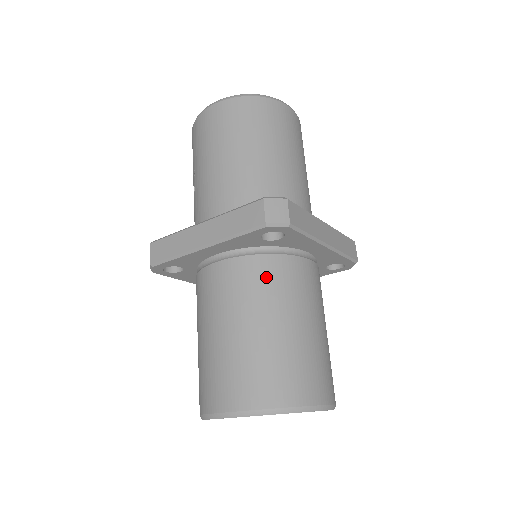
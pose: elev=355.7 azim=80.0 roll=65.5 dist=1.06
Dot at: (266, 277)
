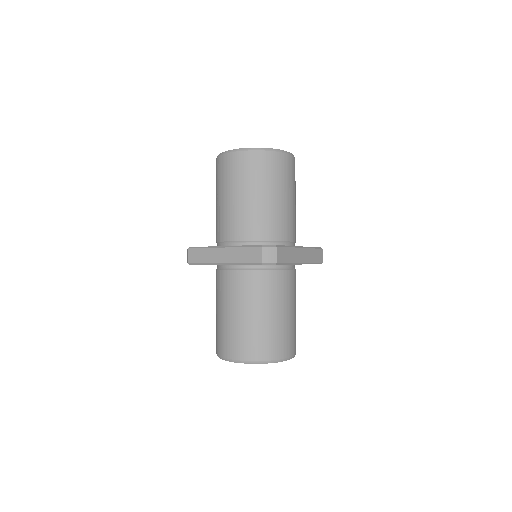
Dot at: (260, 285)
